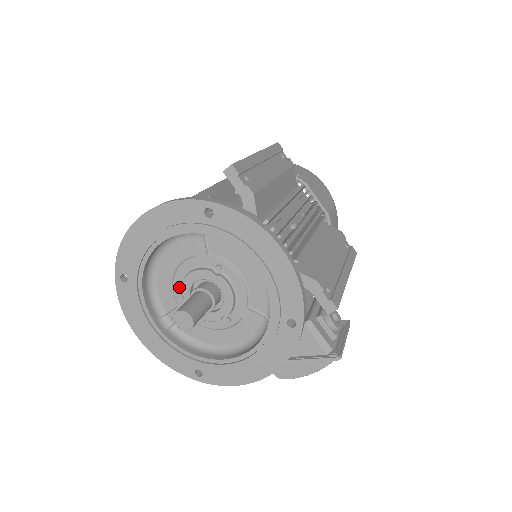
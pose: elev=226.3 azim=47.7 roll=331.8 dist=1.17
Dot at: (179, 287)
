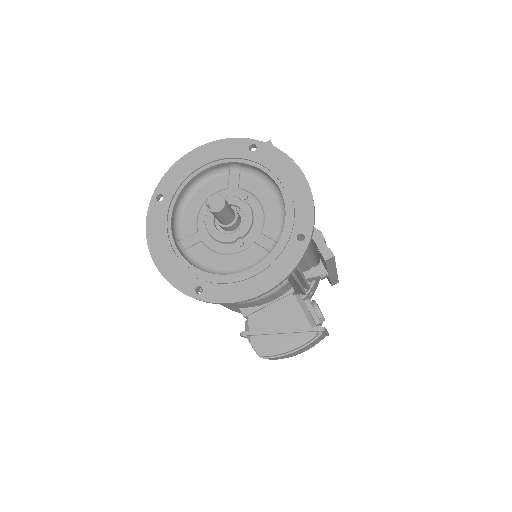
Dot at: (204, 214)
